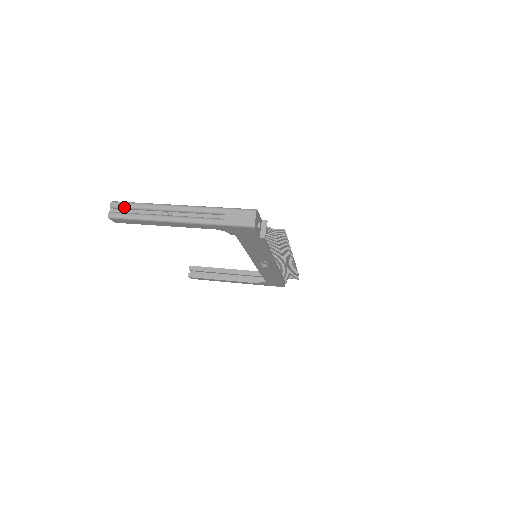
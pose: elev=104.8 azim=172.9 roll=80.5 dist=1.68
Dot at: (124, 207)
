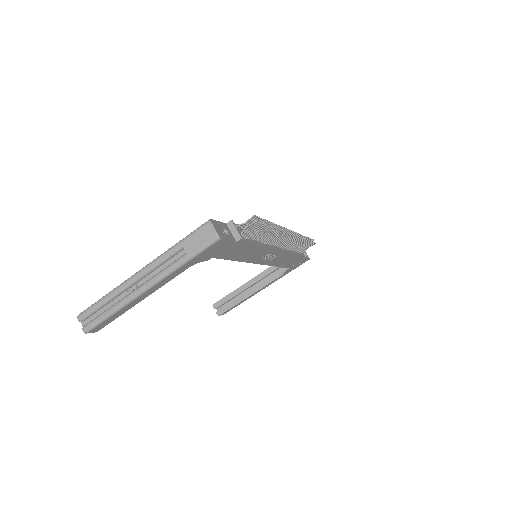
Dot at: (91, 313)
